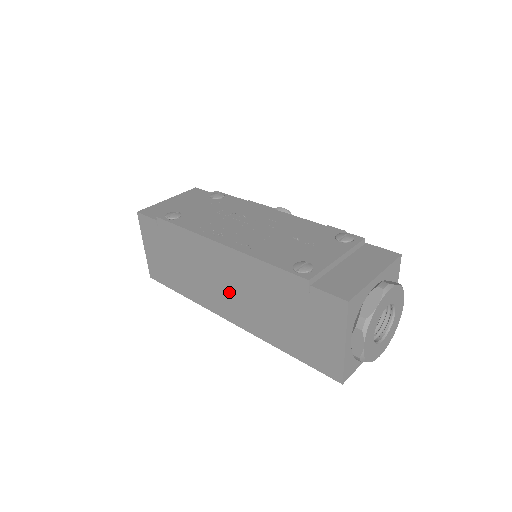
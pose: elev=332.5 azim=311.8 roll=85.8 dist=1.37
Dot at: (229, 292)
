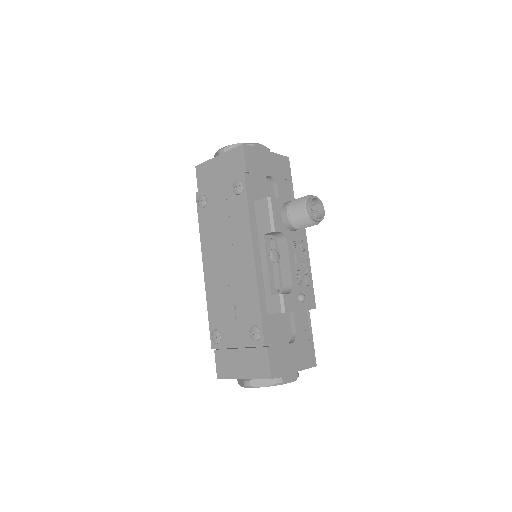
Dot at: occluded
